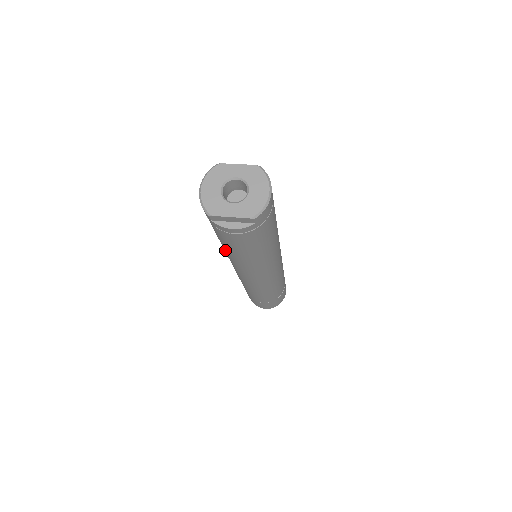
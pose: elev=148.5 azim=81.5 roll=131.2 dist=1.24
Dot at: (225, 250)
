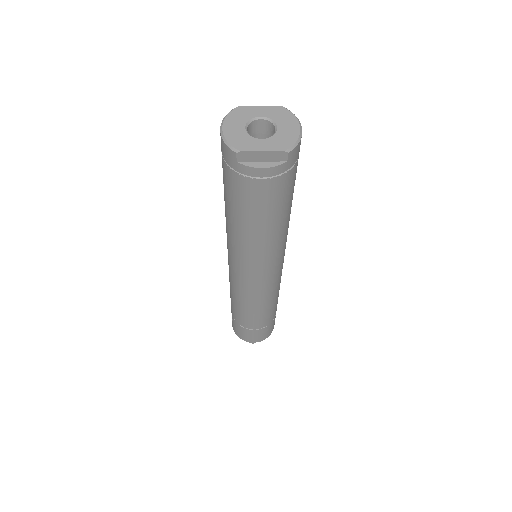
Dot at: (234, 228)
